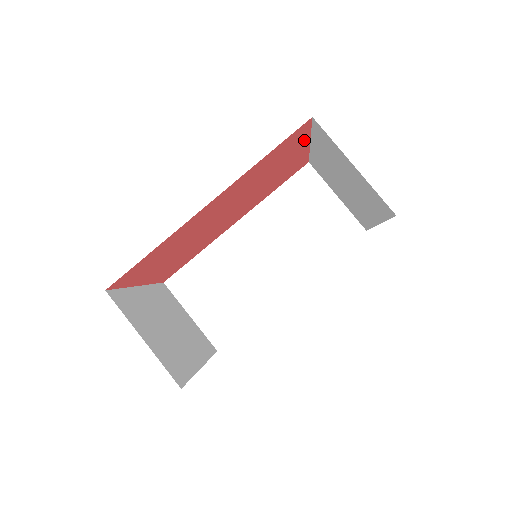
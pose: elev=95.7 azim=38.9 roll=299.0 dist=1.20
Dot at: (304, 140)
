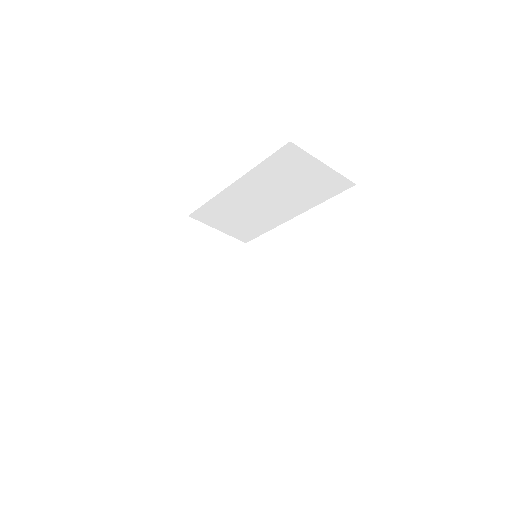
Dot at: occluded
